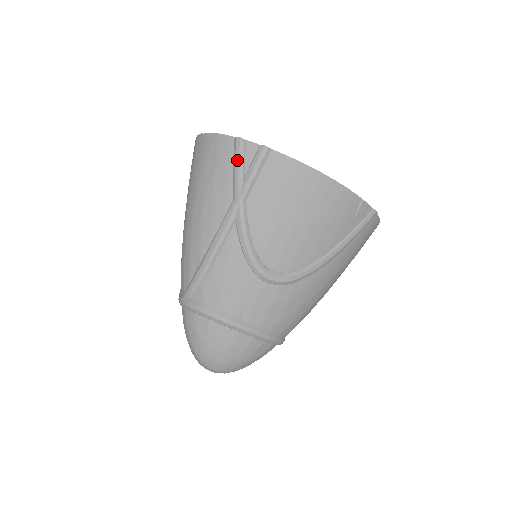
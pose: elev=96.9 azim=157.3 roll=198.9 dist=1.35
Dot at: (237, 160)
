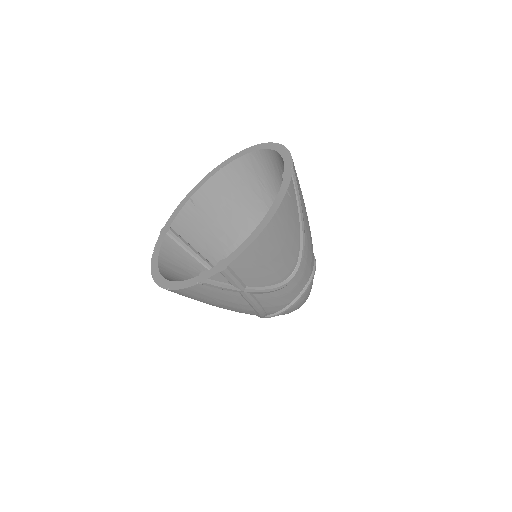
Dot at: (218, 287)
